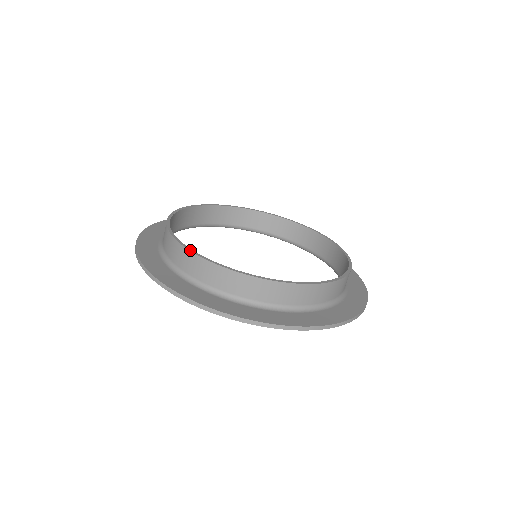
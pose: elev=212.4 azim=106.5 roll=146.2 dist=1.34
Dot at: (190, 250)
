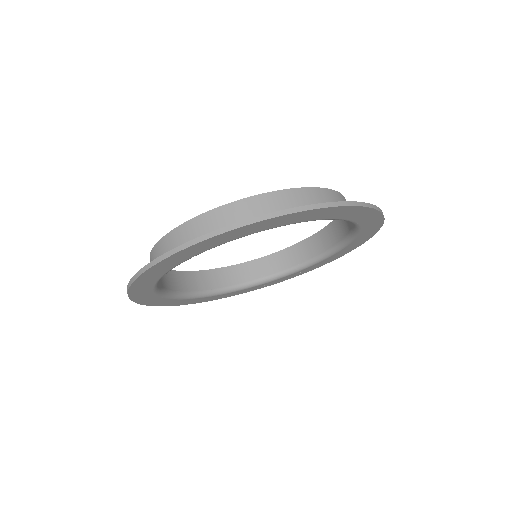
Dot at: (151, 252)
